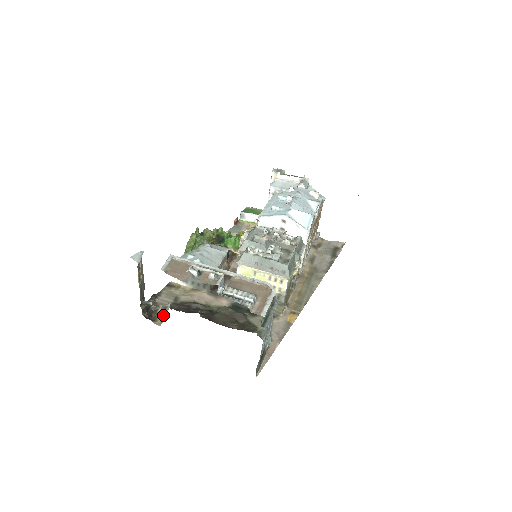
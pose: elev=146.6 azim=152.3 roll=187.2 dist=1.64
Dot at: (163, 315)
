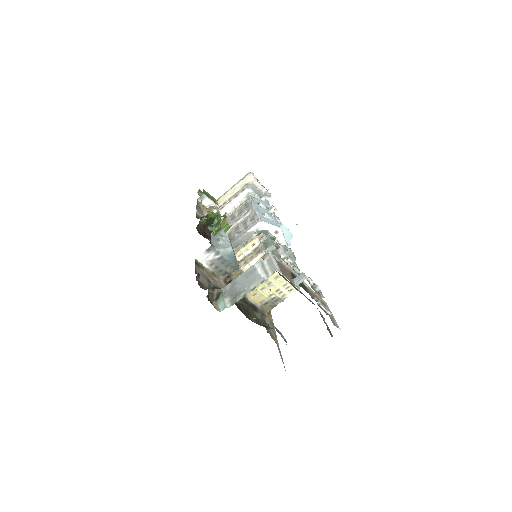
Dot at: (224, 301)
